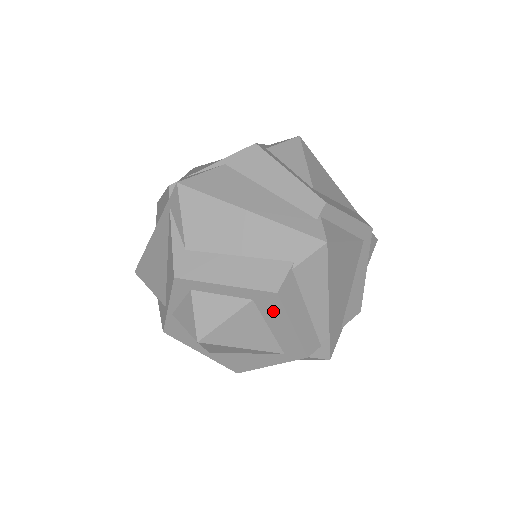
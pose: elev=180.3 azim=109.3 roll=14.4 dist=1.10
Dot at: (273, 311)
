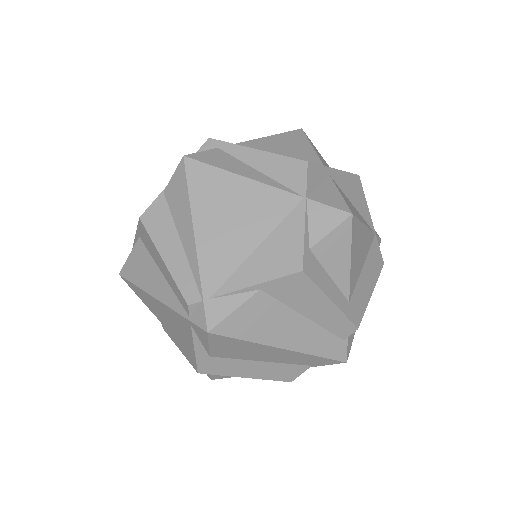
Dot at: occluded
